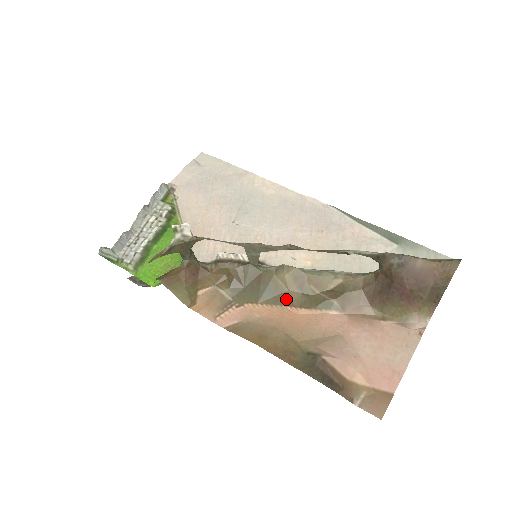
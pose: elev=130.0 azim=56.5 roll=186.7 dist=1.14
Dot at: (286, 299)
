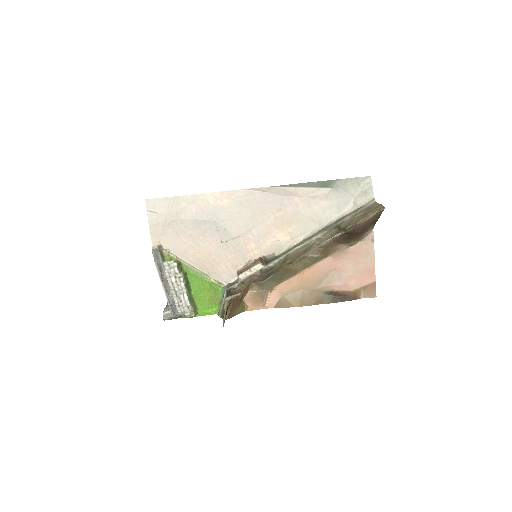
Dot at: (294, 271)
